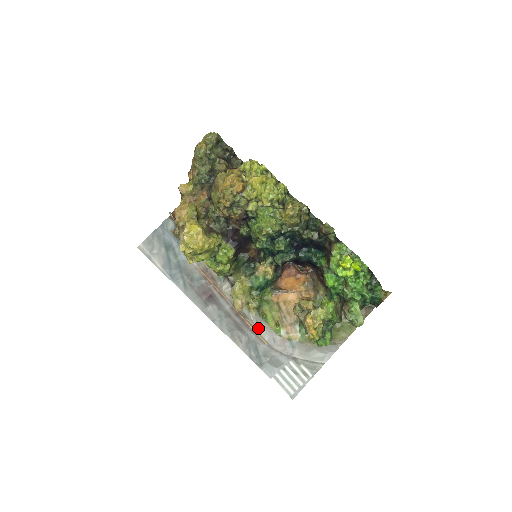
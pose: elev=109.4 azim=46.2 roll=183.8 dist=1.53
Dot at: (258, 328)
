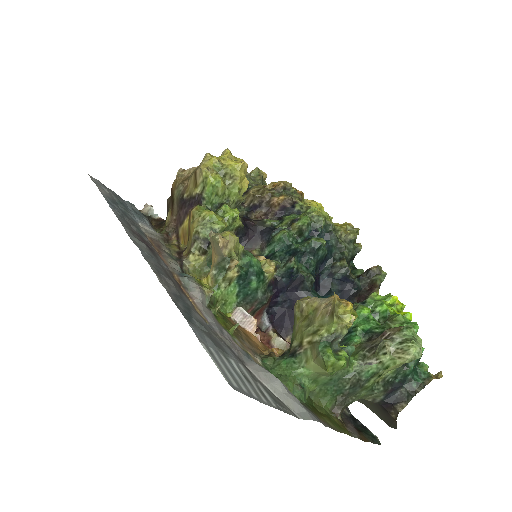
Dot at: (202, 305)
